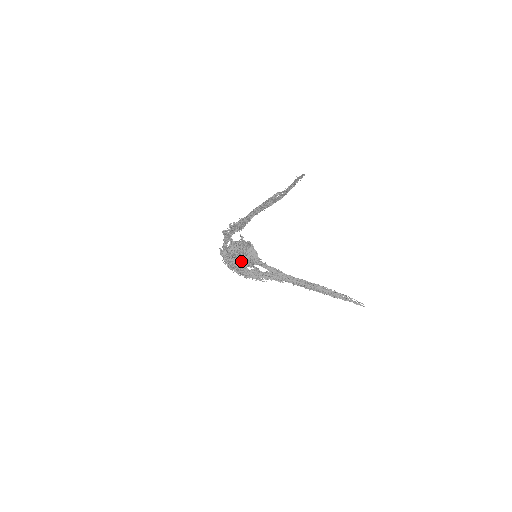
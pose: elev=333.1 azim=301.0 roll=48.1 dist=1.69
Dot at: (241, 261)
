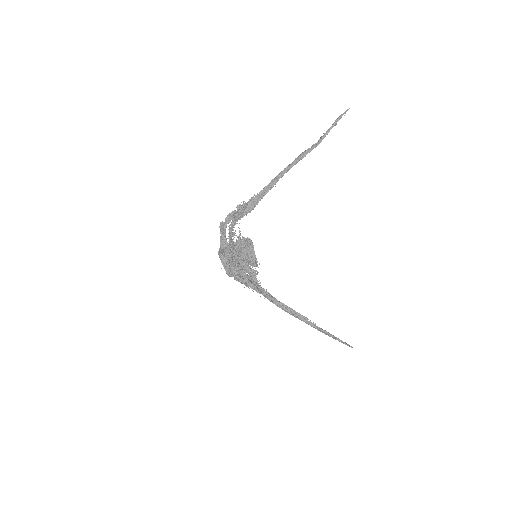
Dot at: (241, 259)
